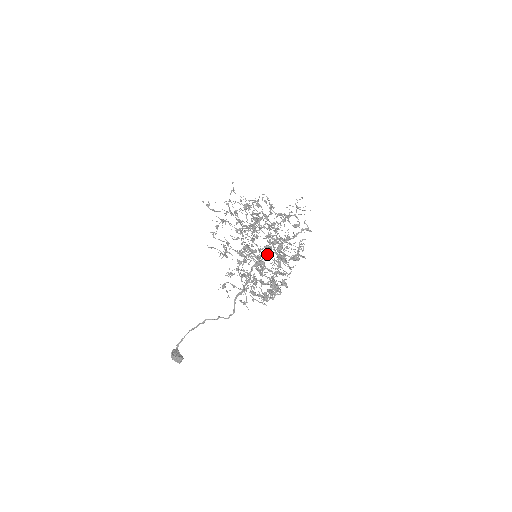
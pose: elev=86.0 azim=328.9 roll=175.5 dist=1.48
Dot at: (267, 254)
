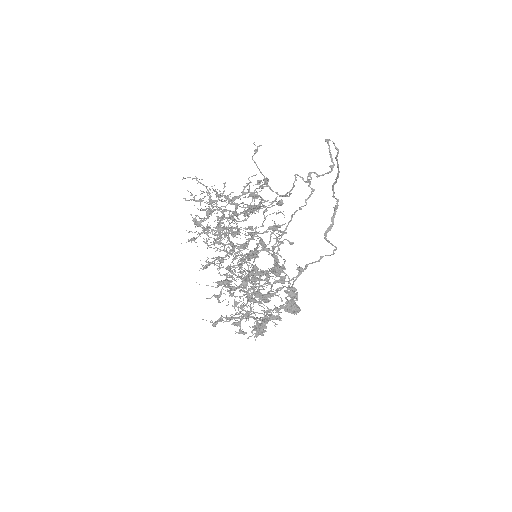
Dot at: (338, 171)
